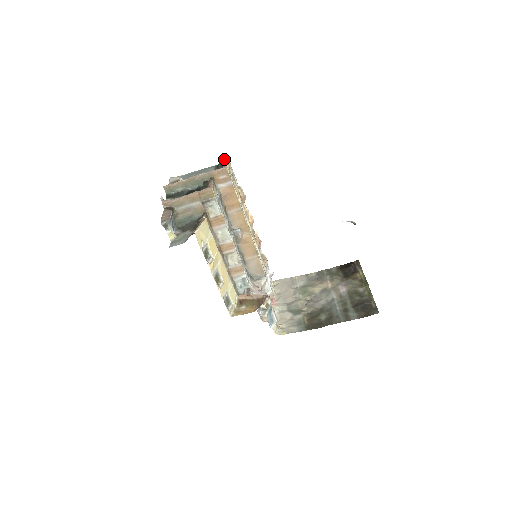
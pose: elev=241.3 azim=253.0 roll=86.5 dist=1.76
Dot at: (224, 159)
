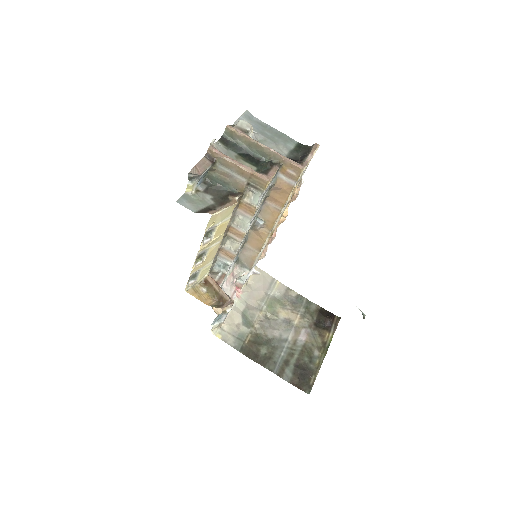
Dot at: (311, 149)
